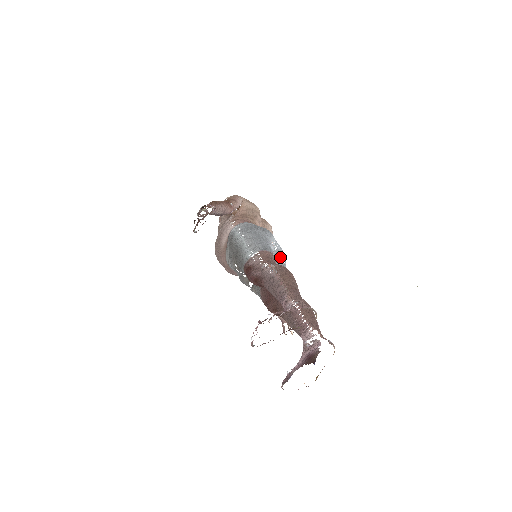
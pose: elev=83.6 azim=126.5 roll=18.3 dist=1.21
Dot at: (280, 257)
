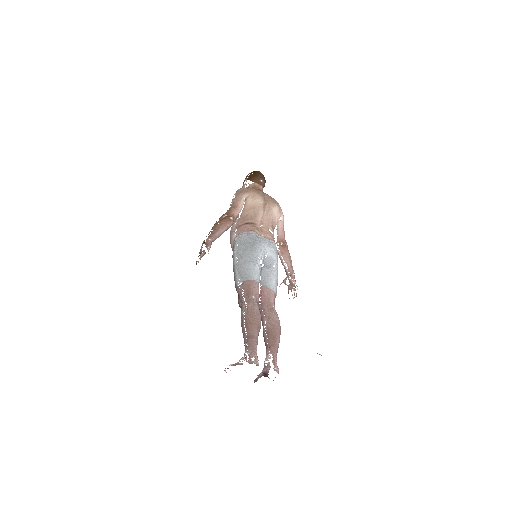
Dot at: (269, 264)
